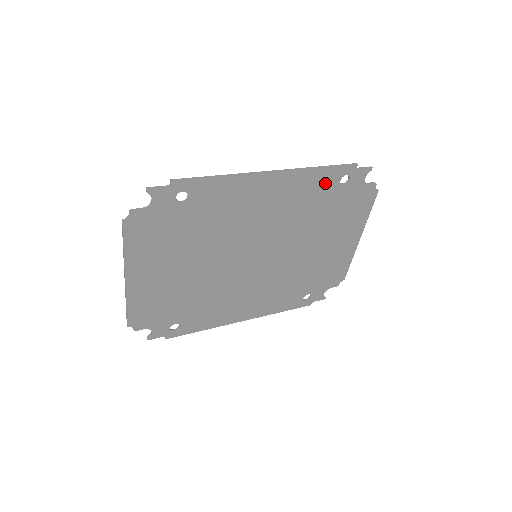
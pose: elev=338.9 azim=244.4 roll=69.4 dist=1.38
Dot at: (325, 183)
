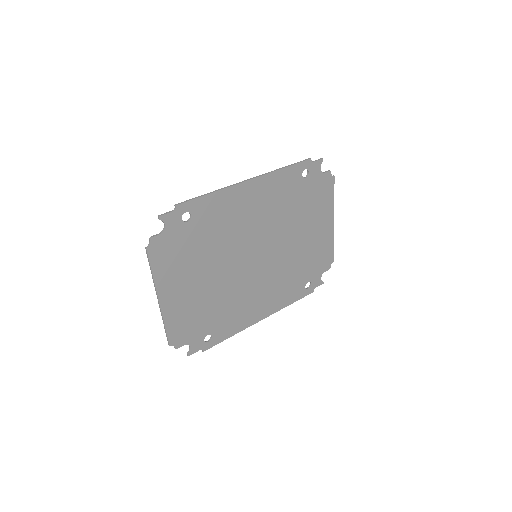
Dot at: (291, 180)
